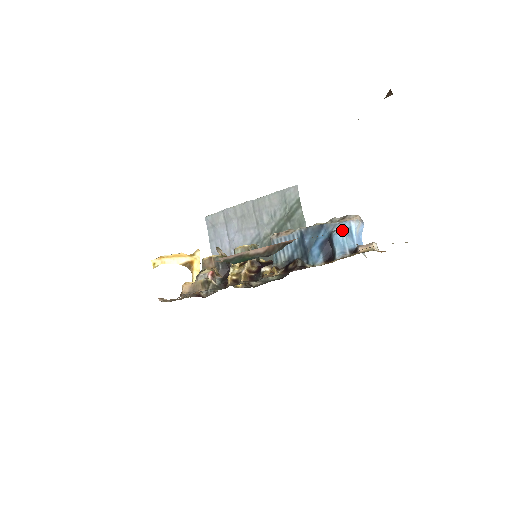
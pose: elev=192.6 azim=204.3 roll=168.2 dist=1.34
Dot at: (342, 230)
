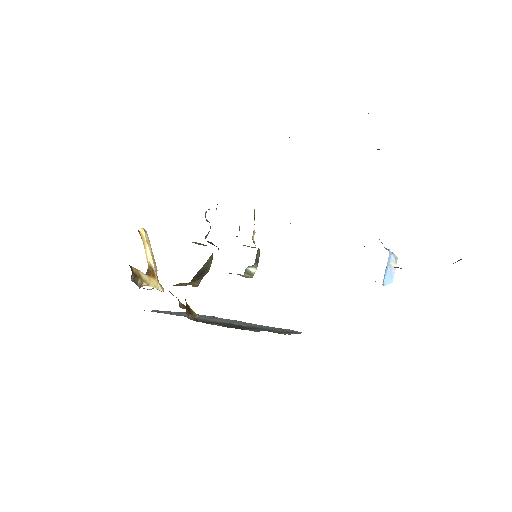
Dot at: occluded
